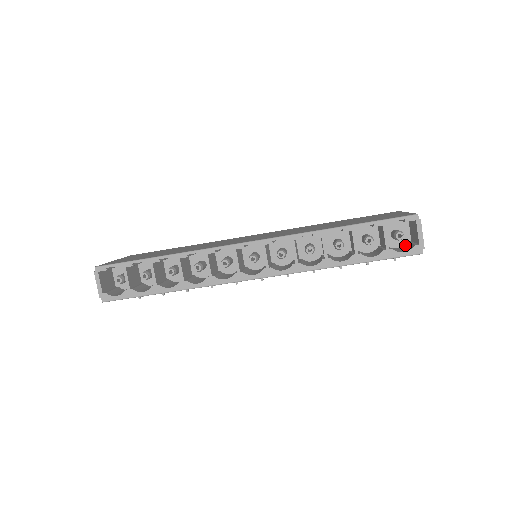
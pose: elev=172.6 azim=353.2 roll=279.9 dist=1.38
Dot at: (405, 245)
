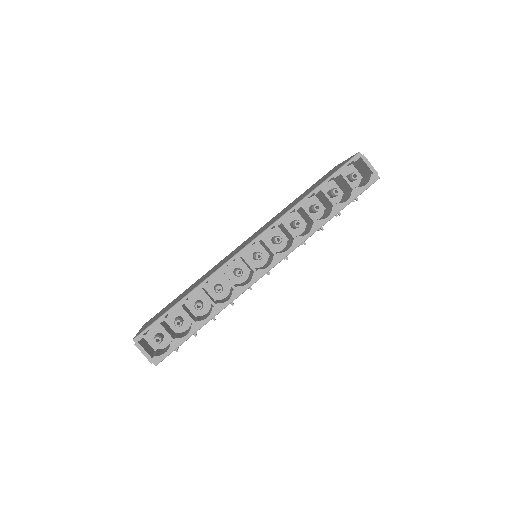
Dot at: (361, 182)
